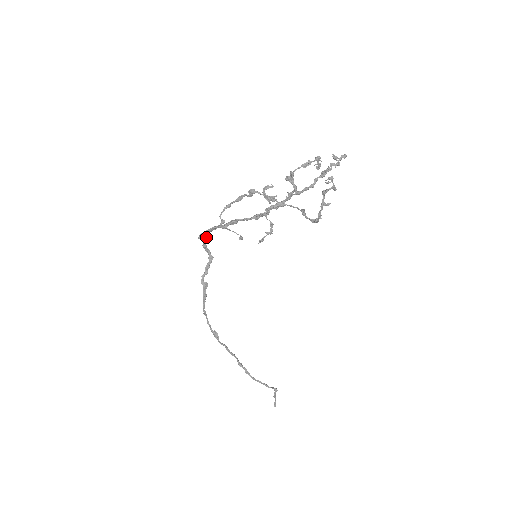
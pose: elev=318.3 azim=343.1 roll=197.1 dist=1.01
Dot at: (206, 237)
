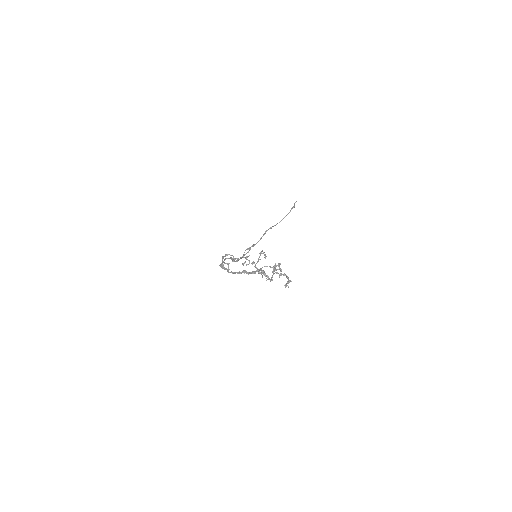
Dot at: (223, 265)
